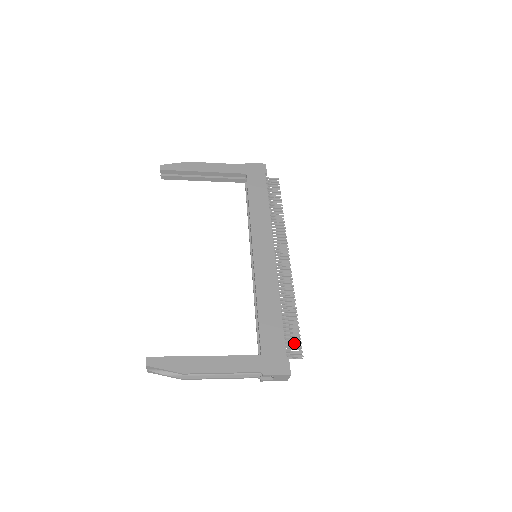
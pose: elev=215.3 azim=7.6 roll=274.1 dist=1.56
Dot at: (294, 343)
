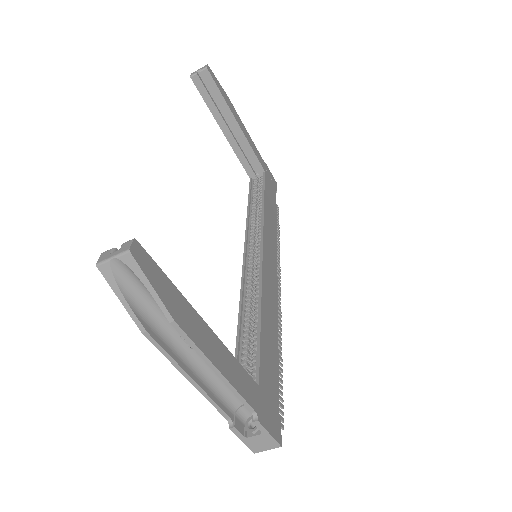
Dot at: occluded
